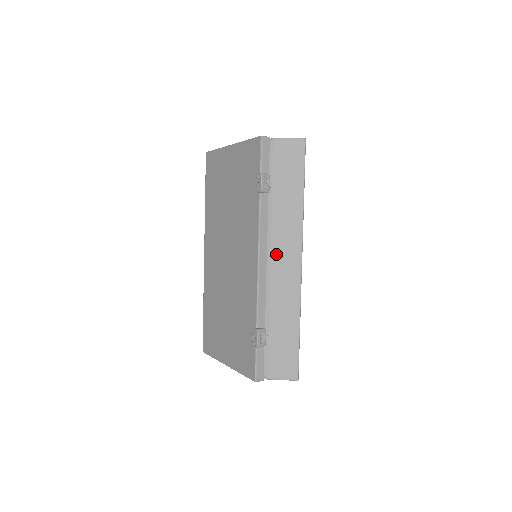
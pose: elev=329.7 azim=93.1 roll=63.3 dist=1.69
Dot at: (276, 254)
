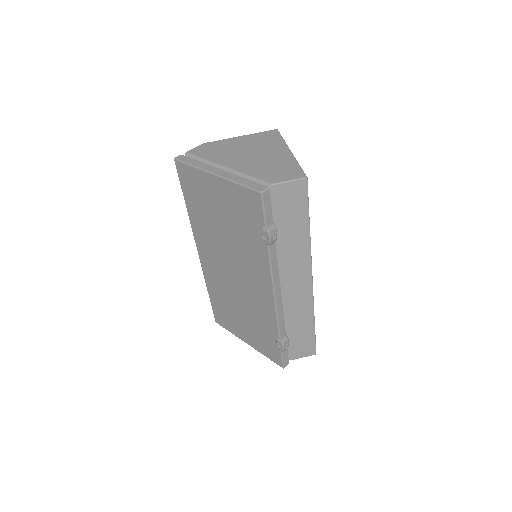
Dot at: (288, 281)
